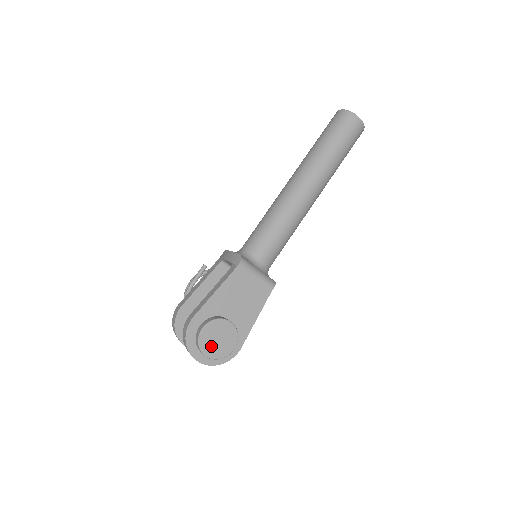
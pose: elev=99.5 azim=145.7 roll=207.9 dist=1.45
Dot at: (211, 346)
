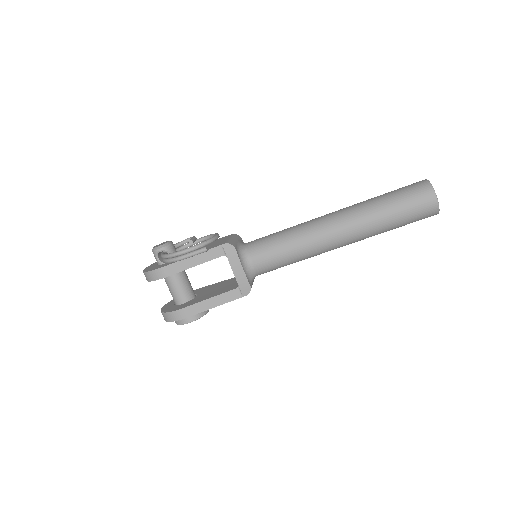
Dot at: occluded
